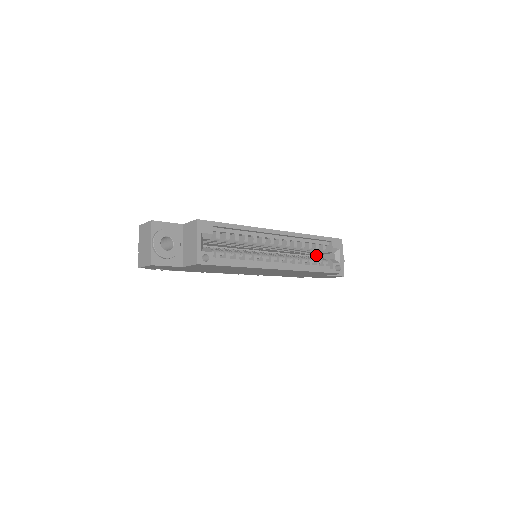
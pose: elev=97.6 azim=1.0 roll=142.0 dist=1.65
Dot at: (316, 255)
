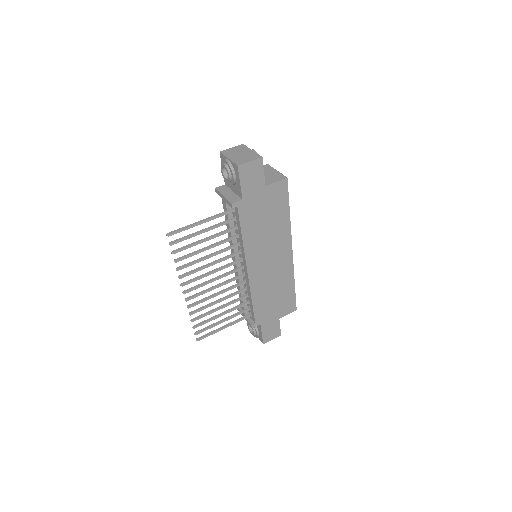
Dot at: occluded
